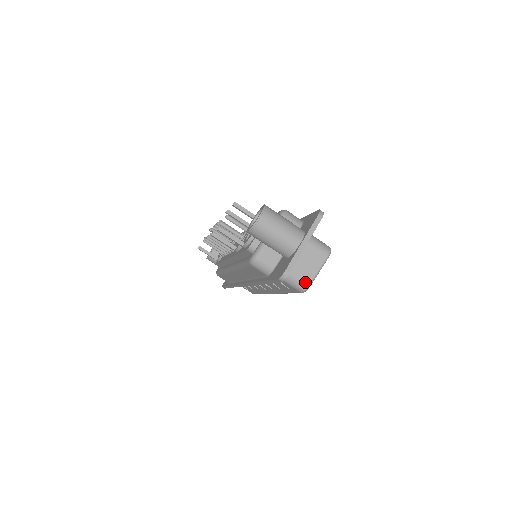
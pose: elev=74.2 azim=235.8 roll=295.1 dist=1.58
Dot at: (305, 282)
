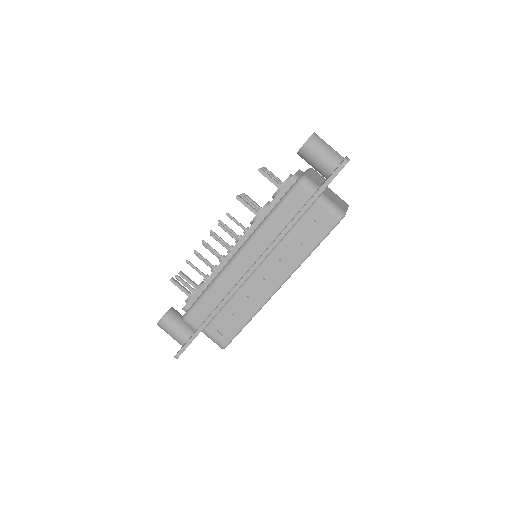
Dot at: (342, 209)
